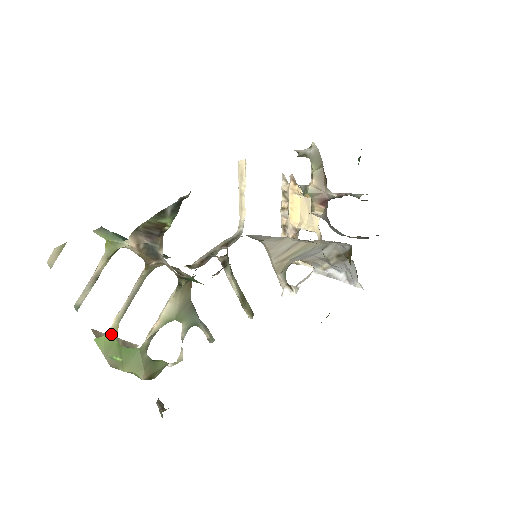
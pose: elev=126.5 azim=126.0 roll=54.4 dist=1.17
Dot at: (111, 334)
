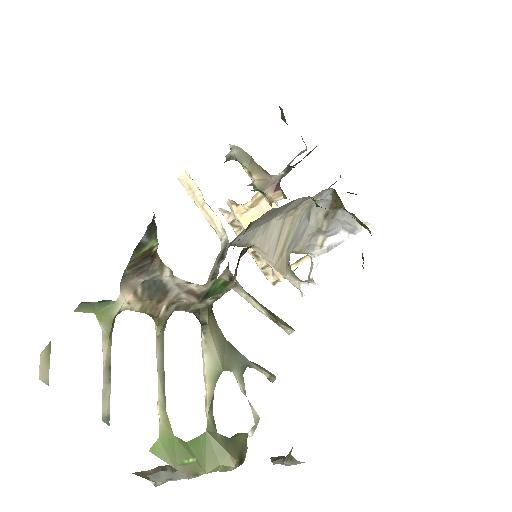
Dot at: (165, 431)
